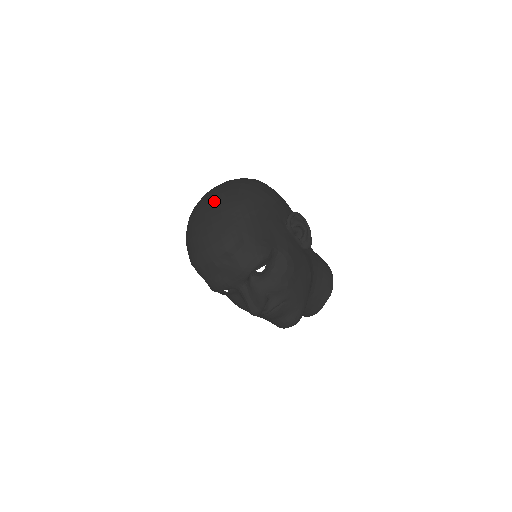
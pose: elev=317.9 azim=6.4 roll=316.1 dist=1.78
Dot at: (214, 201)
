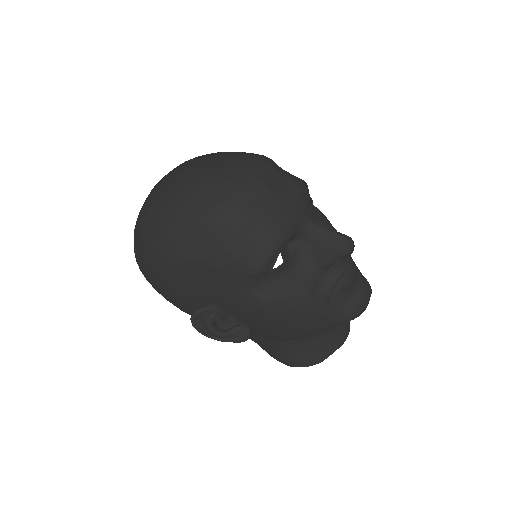
Dot at: (191, 159)
